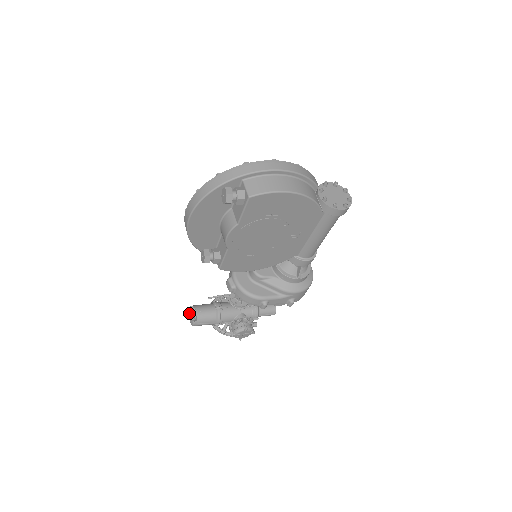
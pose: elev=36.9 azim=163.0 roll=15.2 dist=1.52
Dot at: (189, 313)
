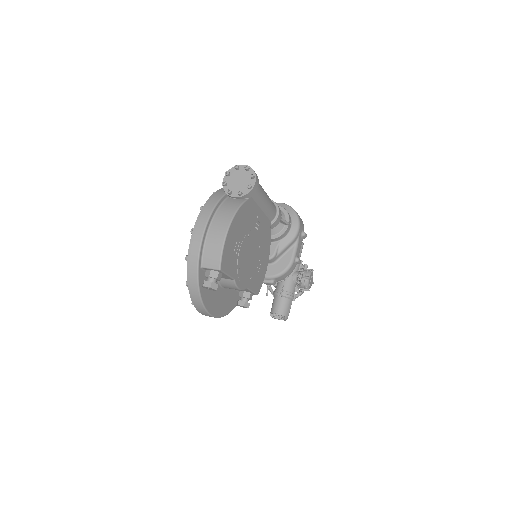
Dot at: occluded
